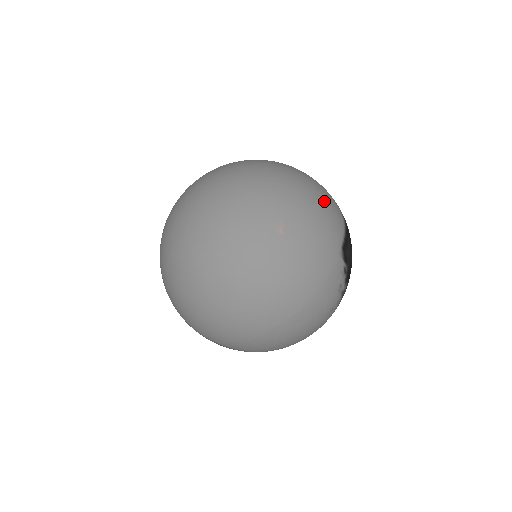
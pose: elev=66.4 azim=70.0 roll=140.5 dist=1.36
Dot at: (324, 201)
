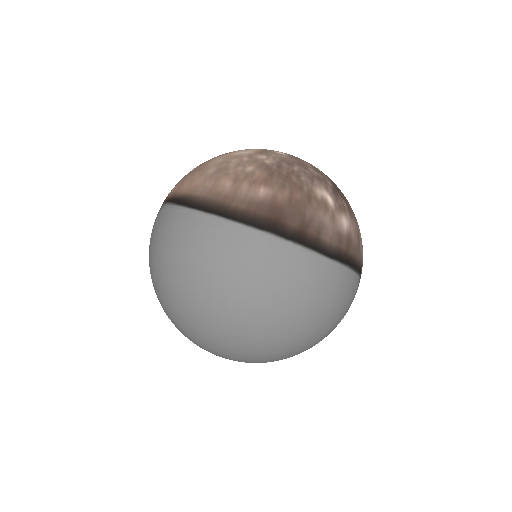
Dot at: occluded
